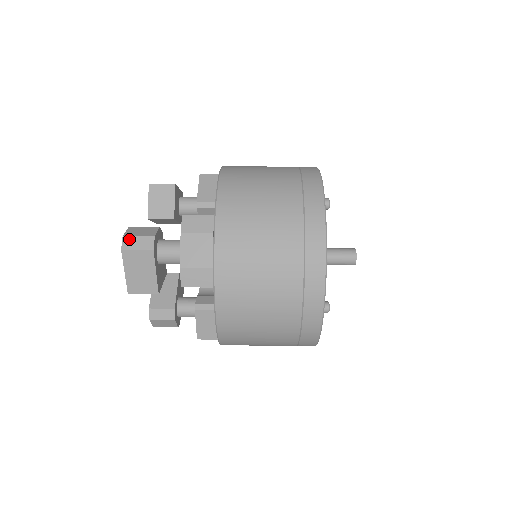
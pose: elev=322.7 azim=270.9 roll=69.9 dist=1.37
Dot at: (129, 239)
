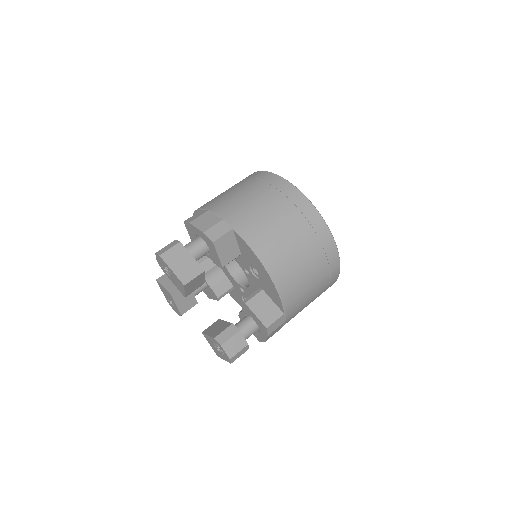
Dot at: (234, 357)
